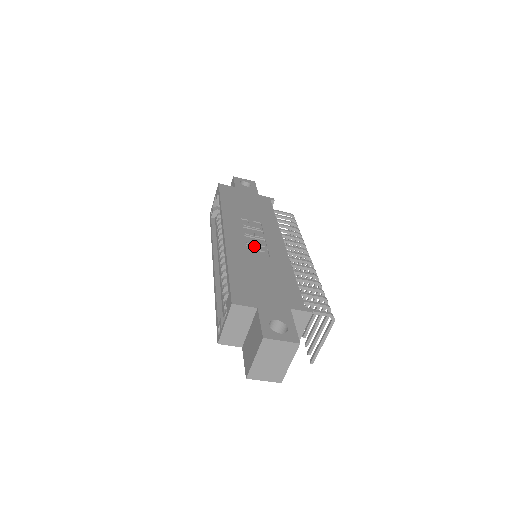
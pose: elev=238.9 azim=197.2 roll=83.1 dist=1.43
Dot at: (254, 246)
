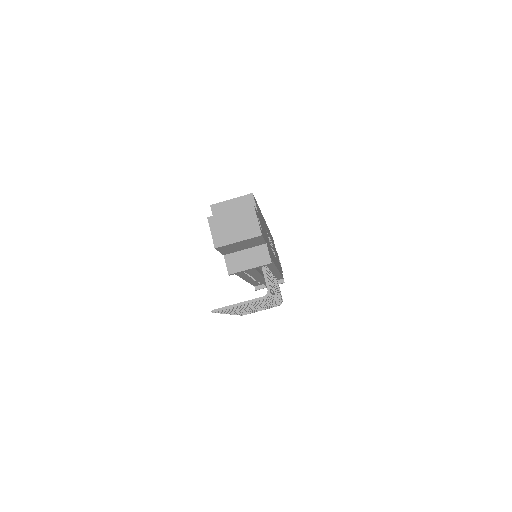
Dot at: occluded
